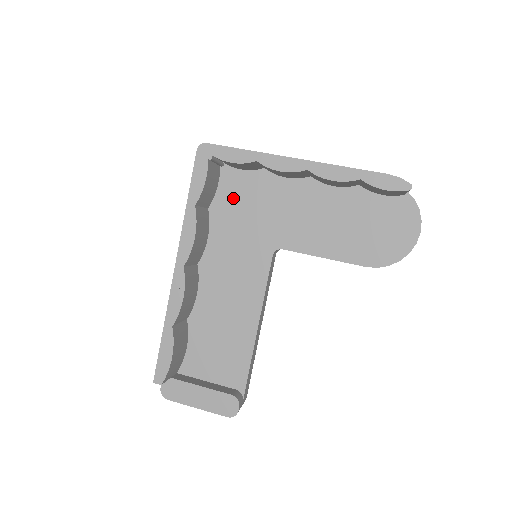
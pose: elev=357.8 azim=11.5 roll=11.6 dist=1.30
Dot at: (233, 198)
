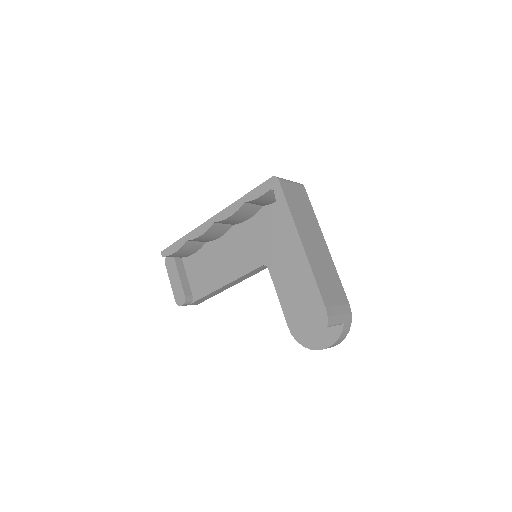
Dot at: (277, 216)
